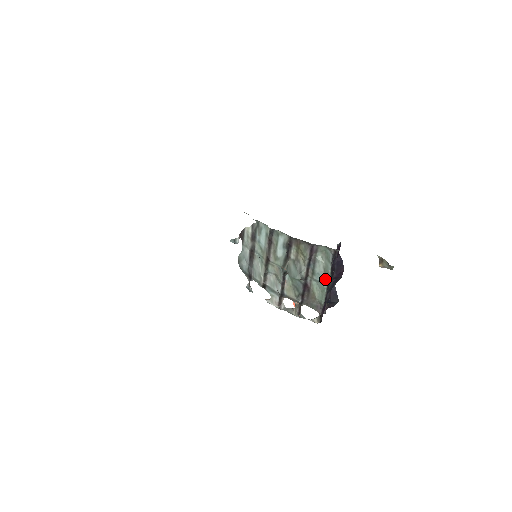
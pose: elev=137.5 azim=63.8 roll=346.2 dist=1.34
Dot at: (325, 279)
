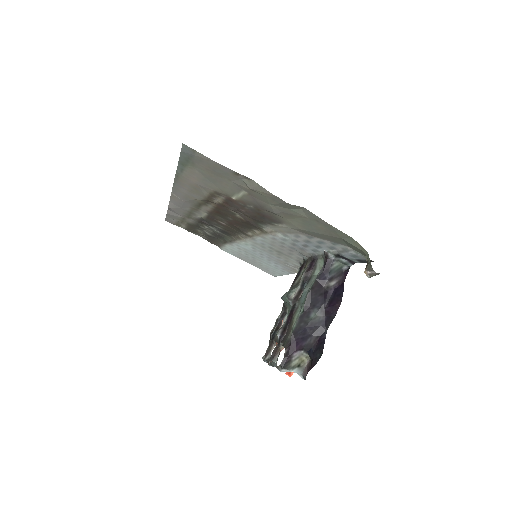
Dot at: (306, 295)
